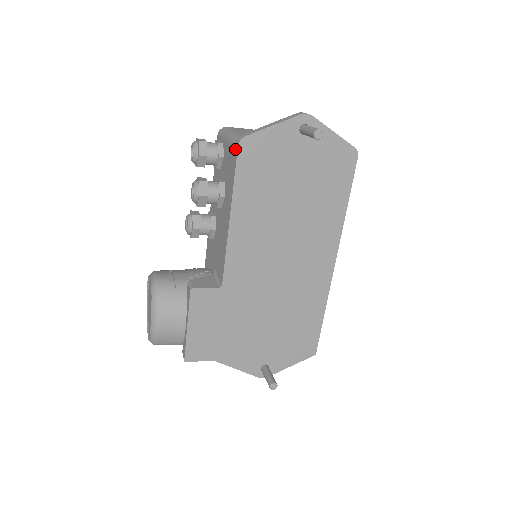
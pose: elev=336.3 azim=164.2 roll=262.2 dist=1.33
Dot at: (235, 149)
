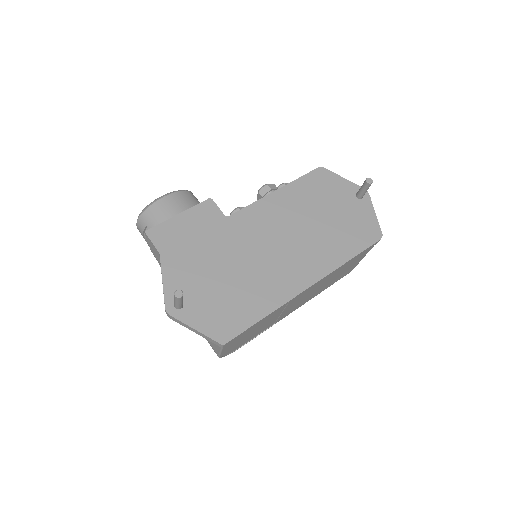
Dot at: occluded
